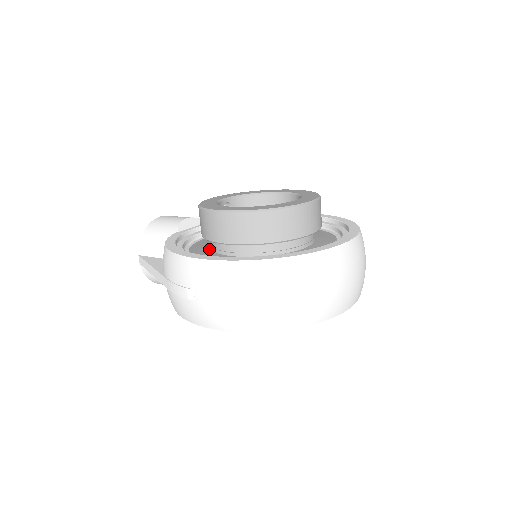
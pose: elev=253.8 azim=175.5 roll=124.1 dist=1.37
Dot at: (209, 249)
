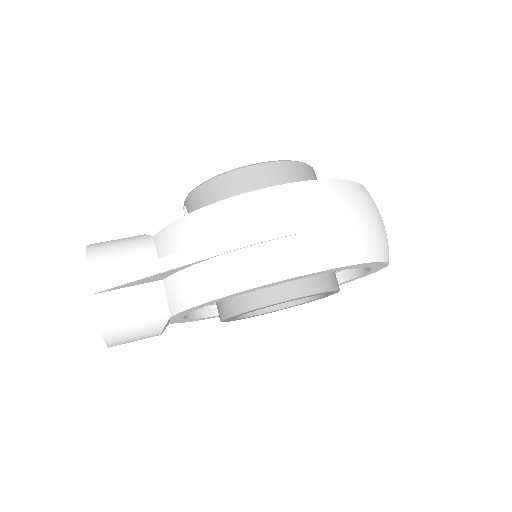
Dot at: occluded
